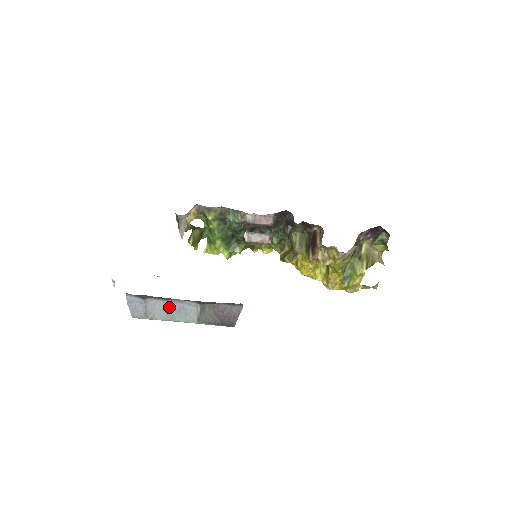
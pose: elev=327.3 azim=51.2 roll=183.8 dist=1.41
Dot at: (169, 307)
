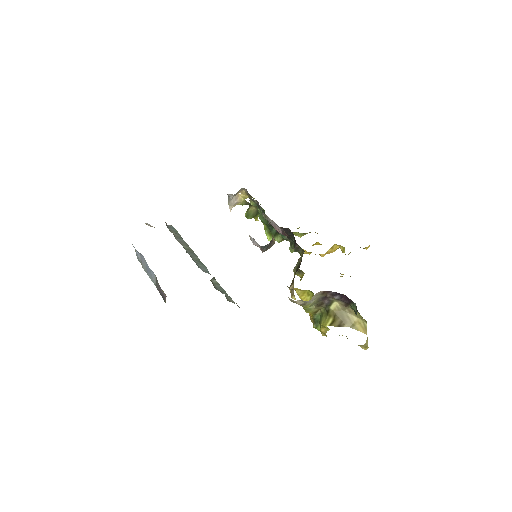
Dot at: (147, 265)
